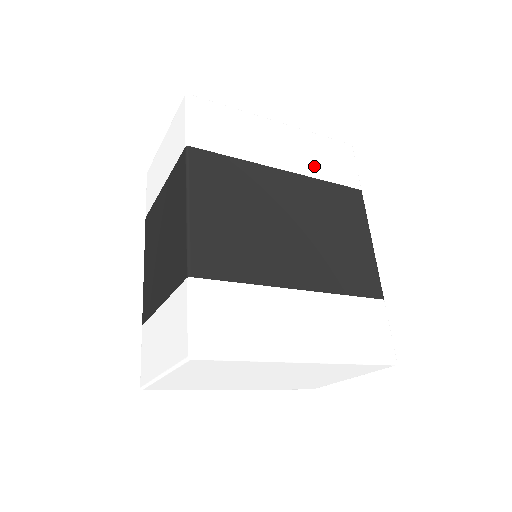
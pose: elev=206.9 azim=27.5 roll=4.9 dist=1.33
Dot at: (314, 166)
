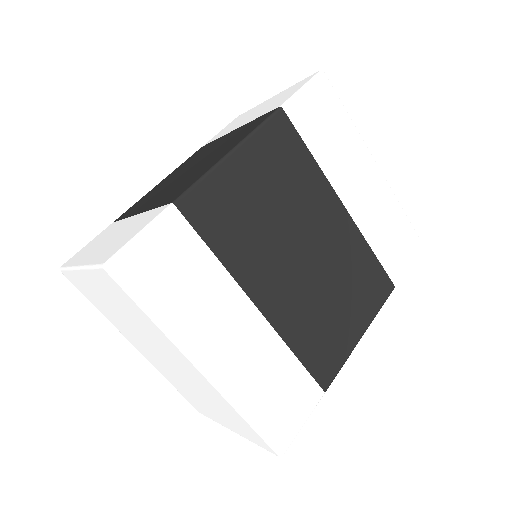
Dot at: (373, 228)
